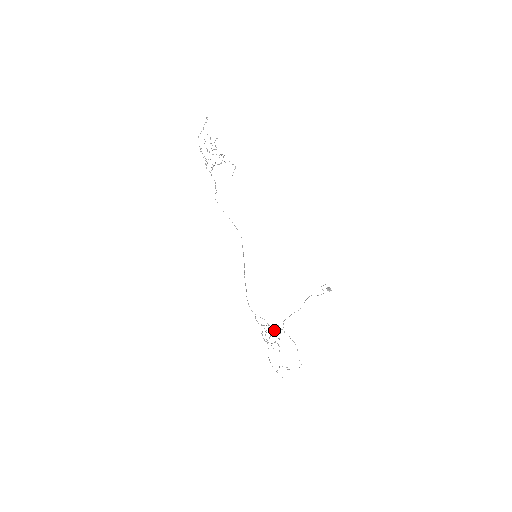
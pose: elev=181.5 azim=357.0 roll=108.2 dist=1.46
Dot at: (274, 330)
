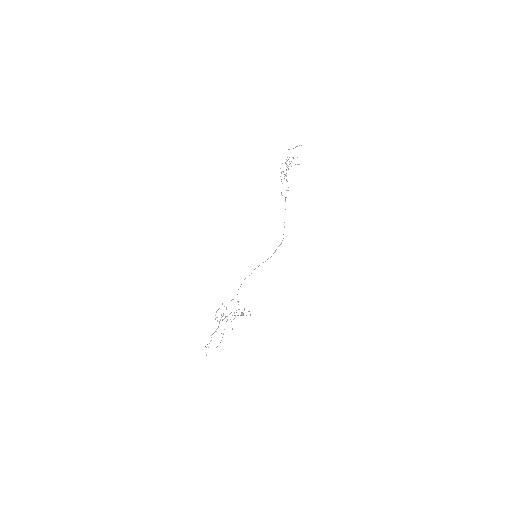
Dot at: occluded
